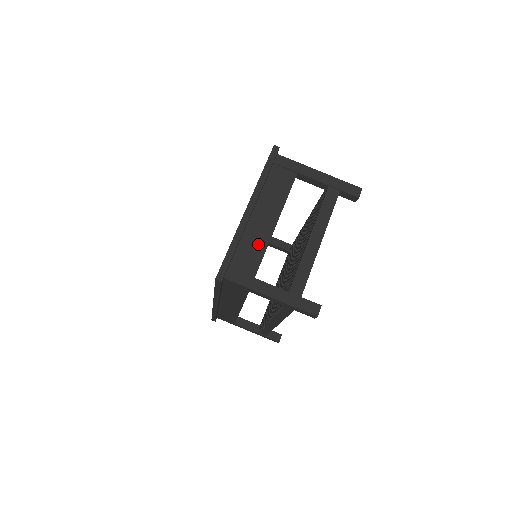
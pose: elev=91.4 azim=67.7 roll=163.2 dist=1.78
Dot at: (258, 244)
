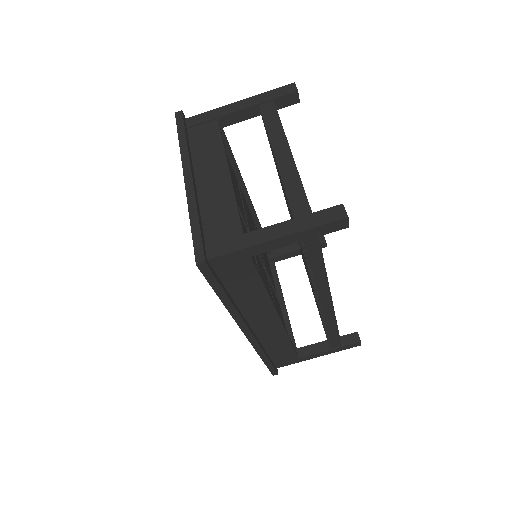
Dot at: (223, 202)
